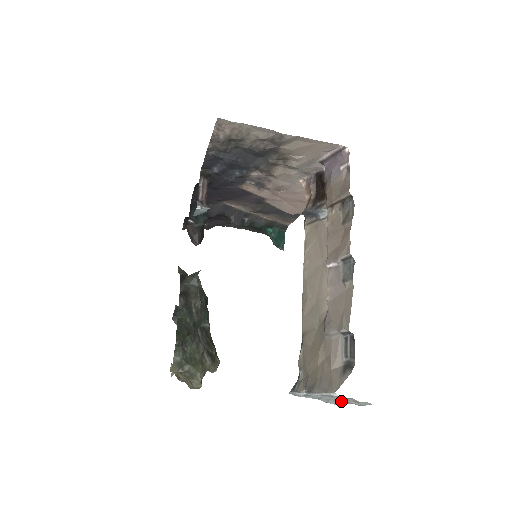
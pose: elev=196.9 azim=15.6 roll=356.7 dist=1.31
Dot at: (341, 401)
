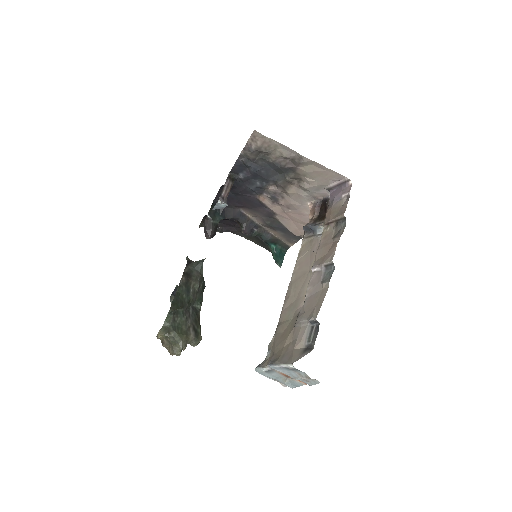
Dot at: (296, 378)
